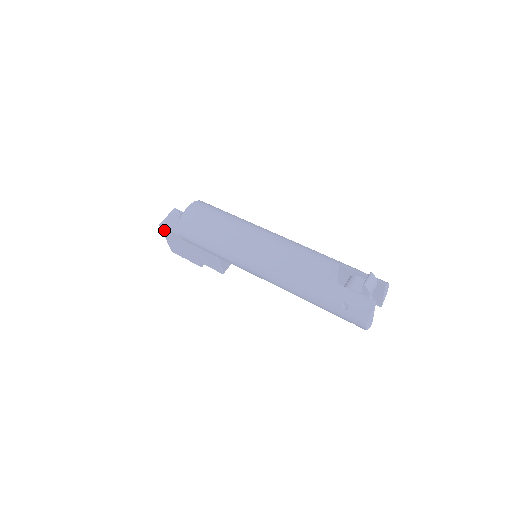
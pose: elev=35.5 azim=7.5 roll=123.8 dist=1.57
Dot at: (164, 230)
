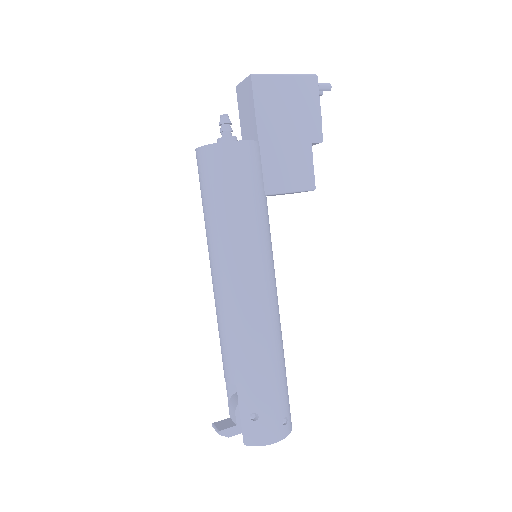
Dot at: occluded
